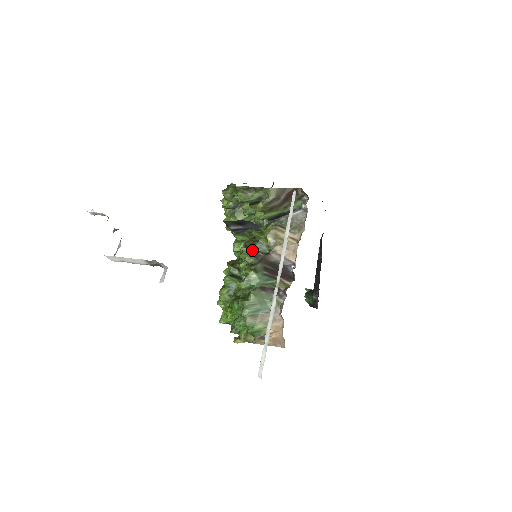
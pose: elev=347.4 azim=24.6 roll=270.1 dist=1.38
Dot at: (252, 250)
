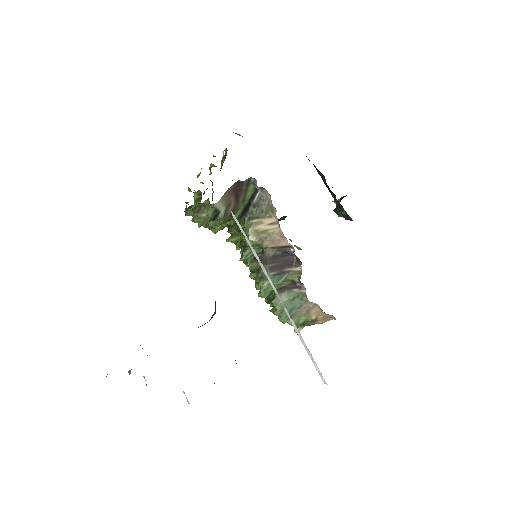
Dot at: (248, 257)
